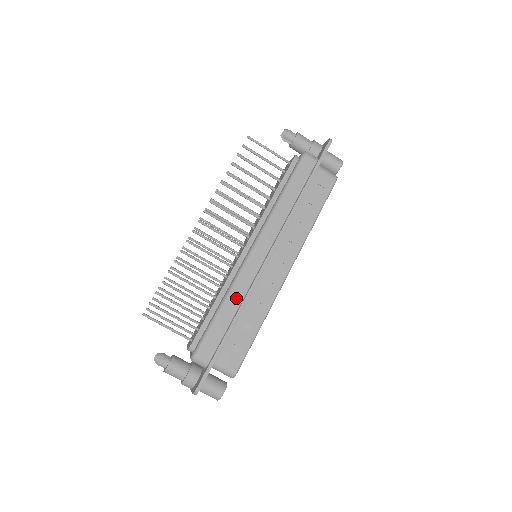
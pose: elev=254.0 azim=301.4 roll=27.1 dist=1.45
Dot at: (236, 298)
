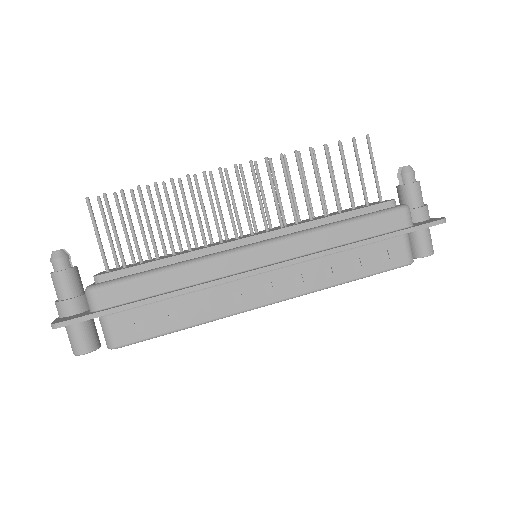
Dot at: (191, 276)
